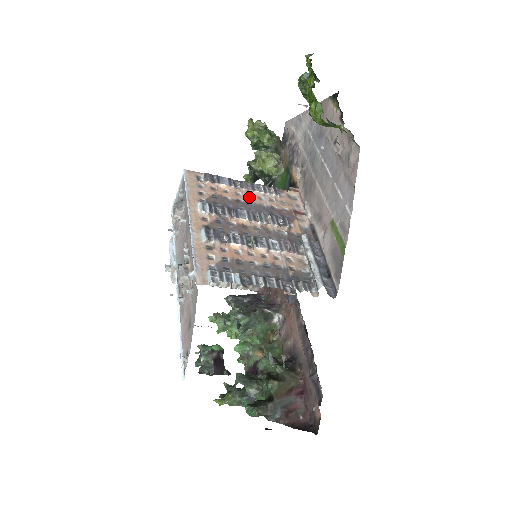
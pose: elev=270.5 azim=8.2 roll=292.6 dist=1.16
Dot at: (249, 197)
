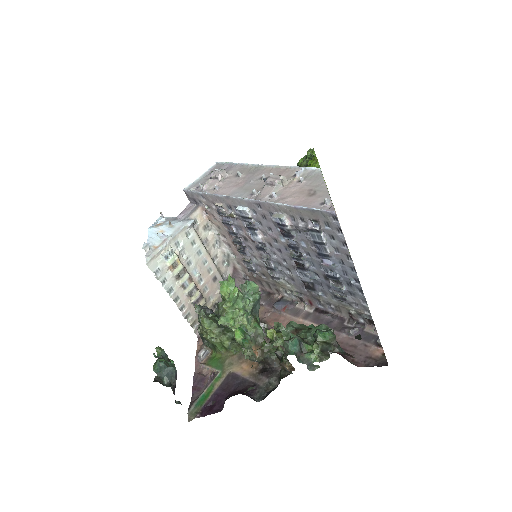
Dot at: occluded
